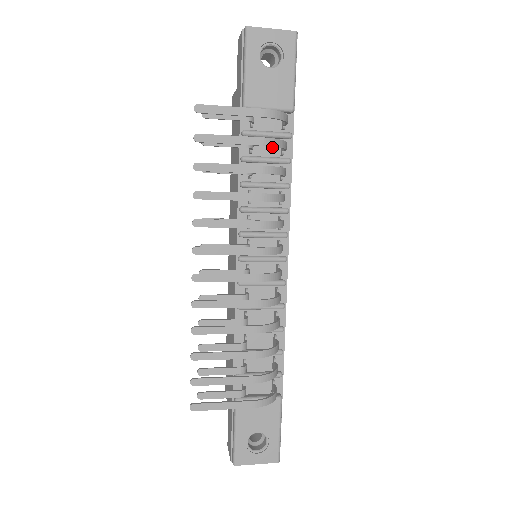
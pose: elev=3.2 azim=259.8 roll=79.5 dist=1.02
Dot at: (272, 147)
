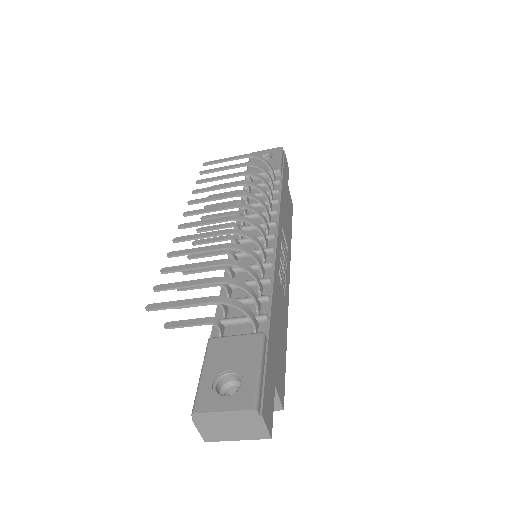
Dot at: (266, 190)
